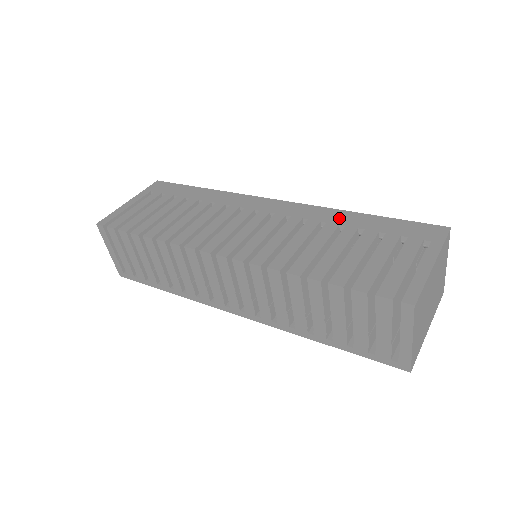
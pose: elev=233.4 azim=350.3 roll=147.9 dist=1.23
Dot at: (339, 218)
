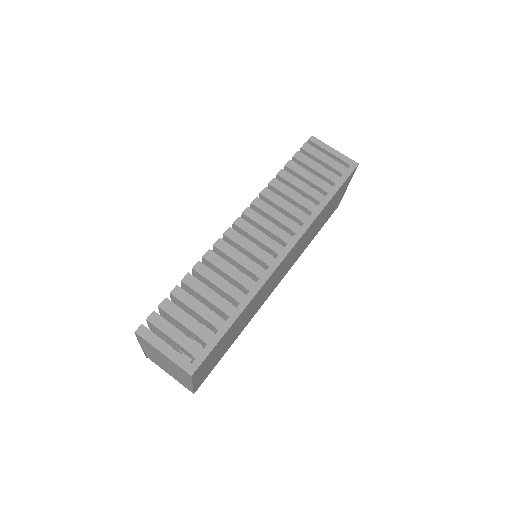
Dot at: occluded
